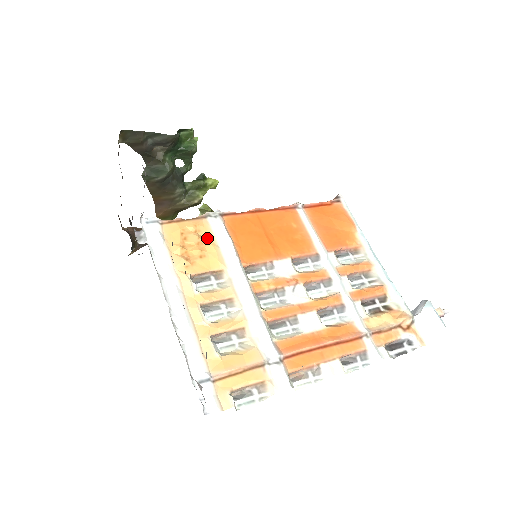
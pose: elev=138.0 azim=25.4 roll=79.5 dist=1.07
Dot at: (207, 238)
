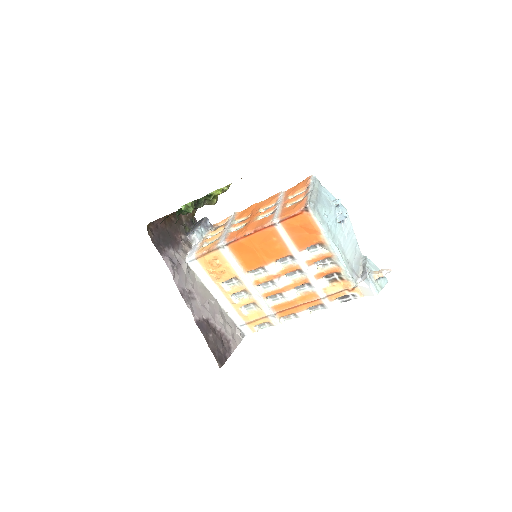
Dot at: (223, 262)
